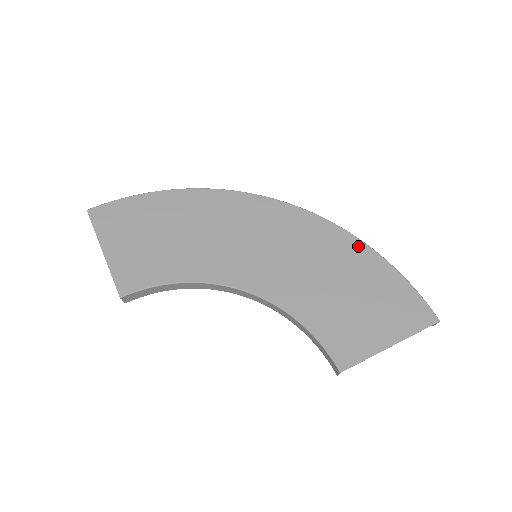
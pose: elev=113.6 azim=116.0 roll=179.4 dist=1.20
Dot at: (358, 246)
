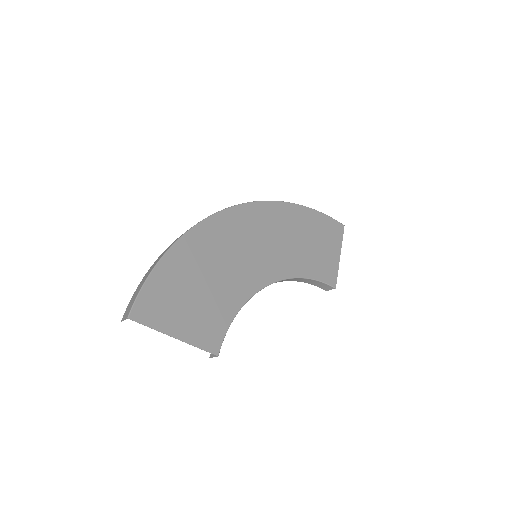
Dot at: (292, 208)
